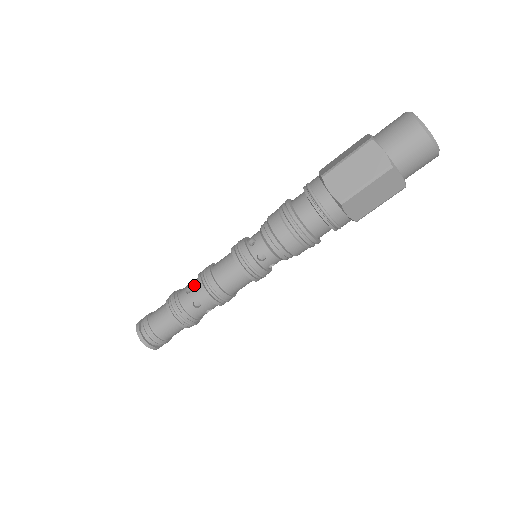
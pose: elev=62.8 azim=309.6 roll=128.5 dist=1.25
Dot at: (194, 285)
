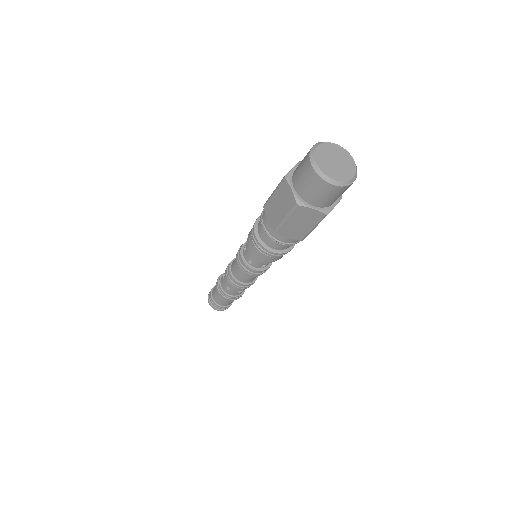
Dot at: (230, 286)
